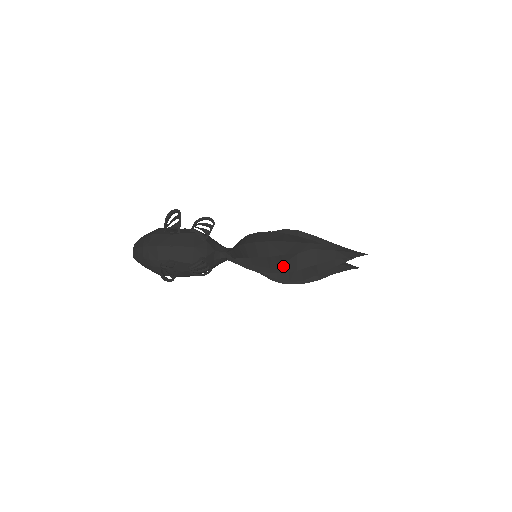
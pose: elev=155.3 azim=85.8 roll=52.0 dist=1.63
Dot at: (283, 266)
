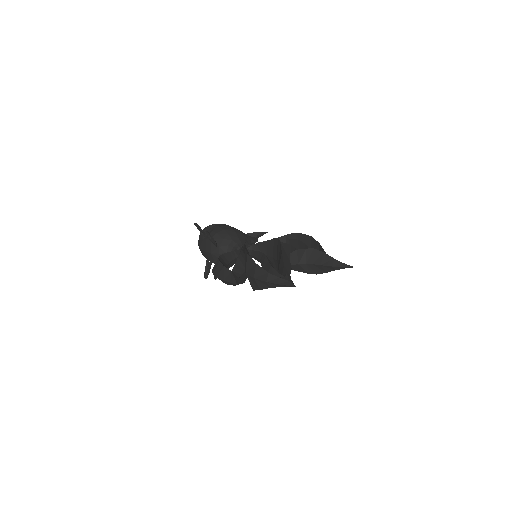
Dot at: occluded
